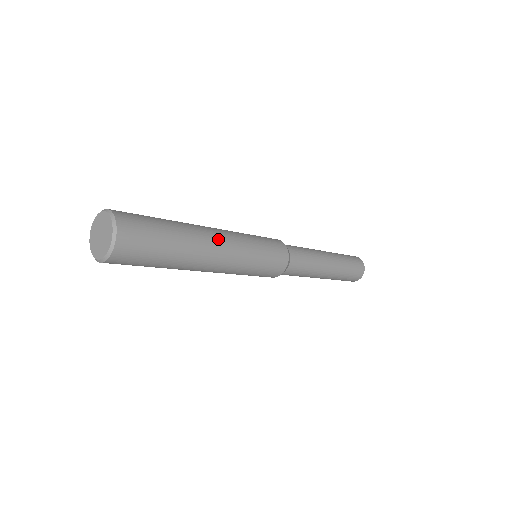
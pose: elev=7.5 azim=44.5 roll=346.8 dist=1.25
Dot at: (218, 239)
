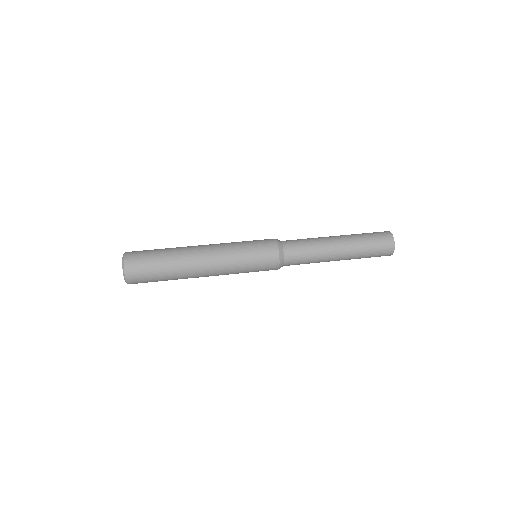
Dot at: (203, 254)
